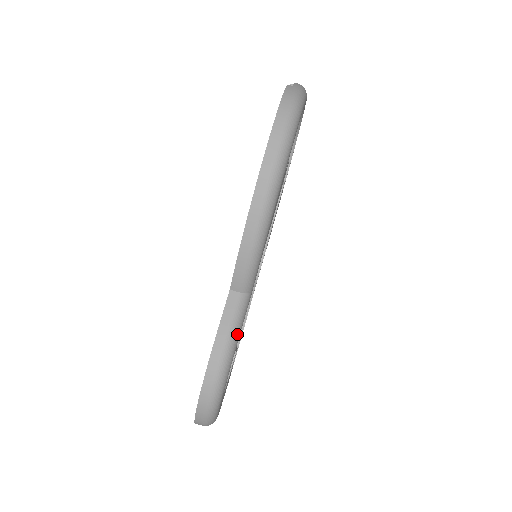
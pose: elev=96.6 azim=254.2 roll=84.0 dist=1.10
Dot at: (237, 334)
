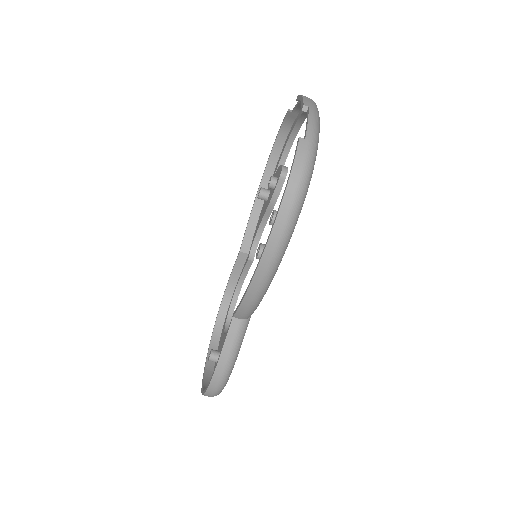
Dot at: (238, 350)
